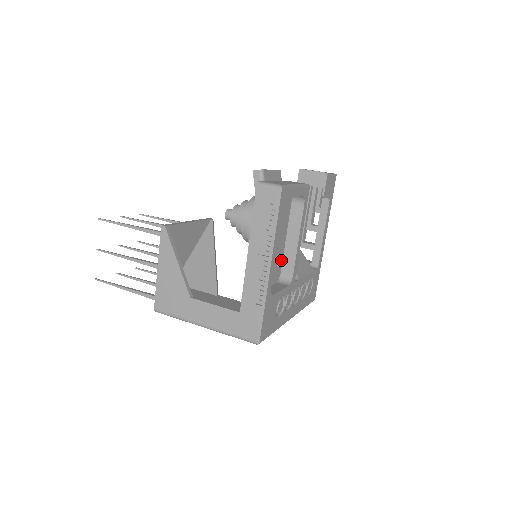
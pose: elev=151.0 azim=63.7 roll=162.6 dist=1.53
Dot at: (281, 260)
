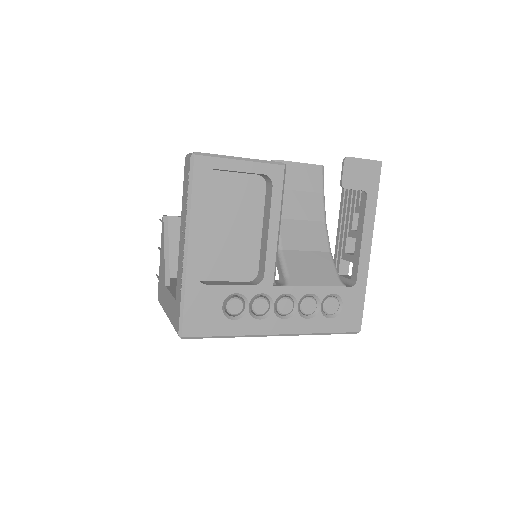
Dot at: (256, 255)
